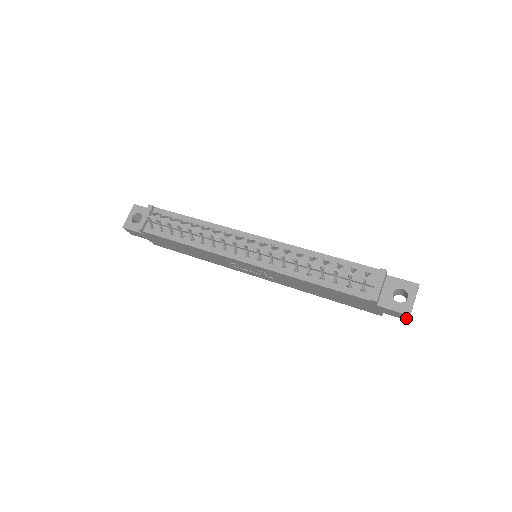
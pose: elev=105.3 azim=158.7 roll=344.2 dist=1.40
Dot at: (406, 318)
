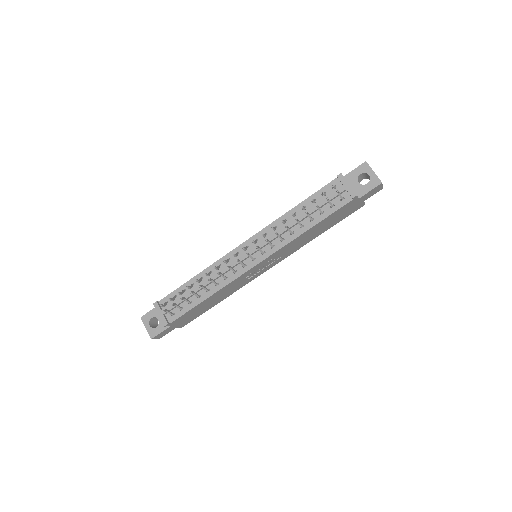
Dot at: (380, 188)
